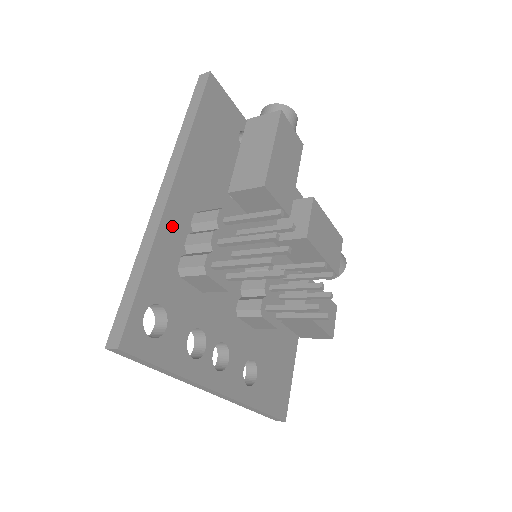
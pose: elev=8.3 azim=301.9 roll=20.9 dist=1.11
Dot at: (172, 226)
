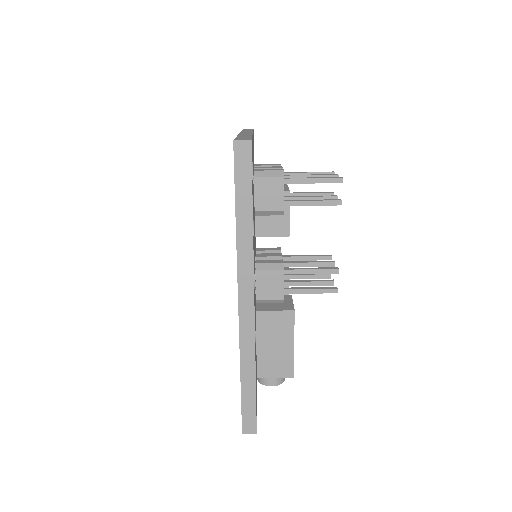
Dot at: occluded
